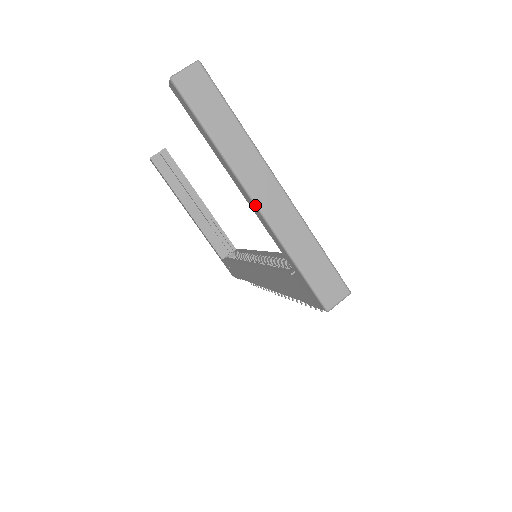
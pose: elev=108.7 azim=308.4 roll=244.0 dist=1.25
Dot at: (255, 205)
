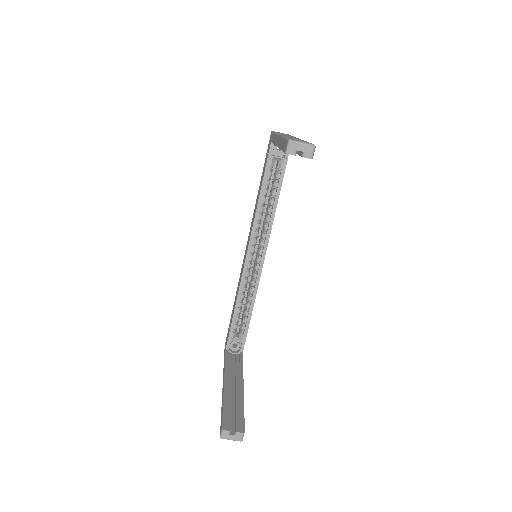
Dot at: occluded
